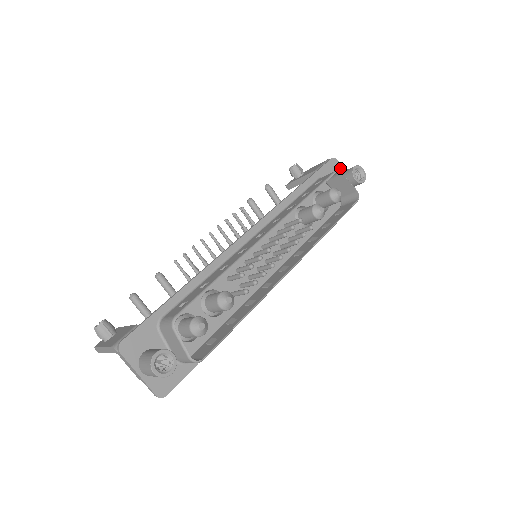
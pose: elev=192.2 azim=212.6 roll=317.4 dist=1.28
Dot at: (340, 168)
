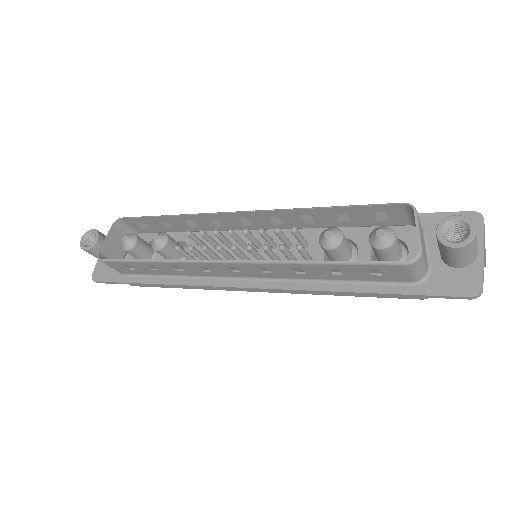
Dot at: (478, 232)
